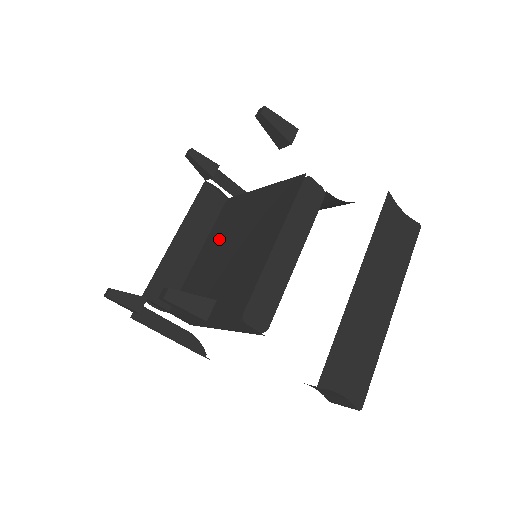
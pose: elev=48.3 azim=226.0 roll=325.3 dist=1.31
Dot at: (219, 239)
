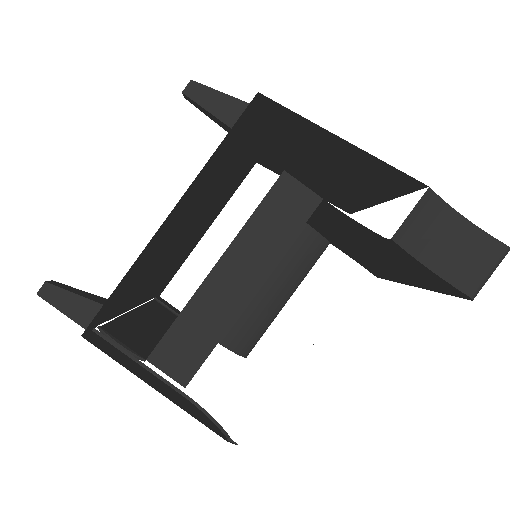
Dot at: occluded
